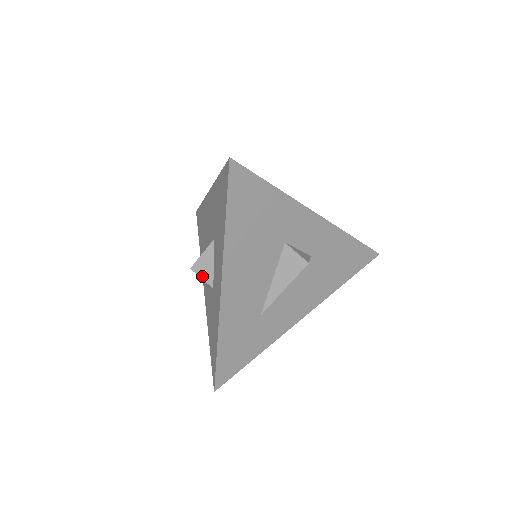
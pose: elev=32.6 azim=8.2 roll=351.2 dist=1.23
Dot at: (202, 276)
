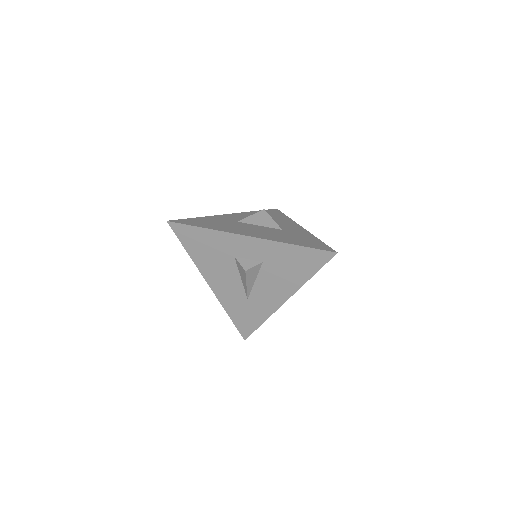
Dot at: occluded
